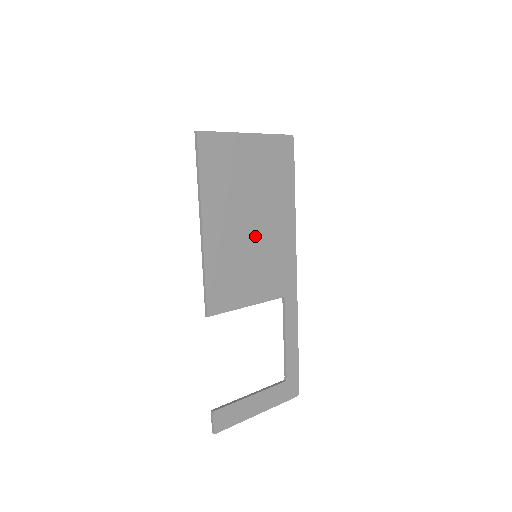
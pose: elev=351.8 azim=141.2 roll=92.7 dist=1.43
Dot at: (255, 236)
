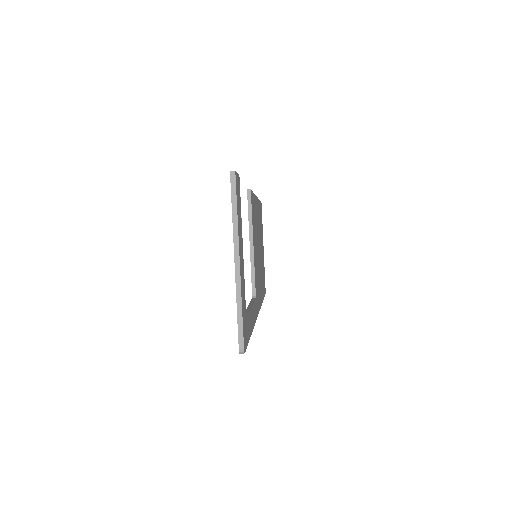
Dot at: occluded
